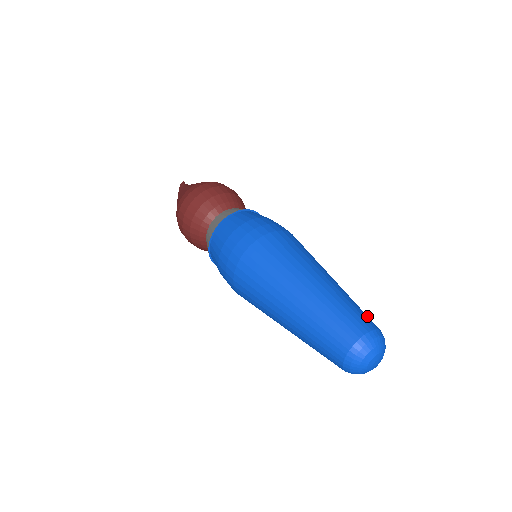
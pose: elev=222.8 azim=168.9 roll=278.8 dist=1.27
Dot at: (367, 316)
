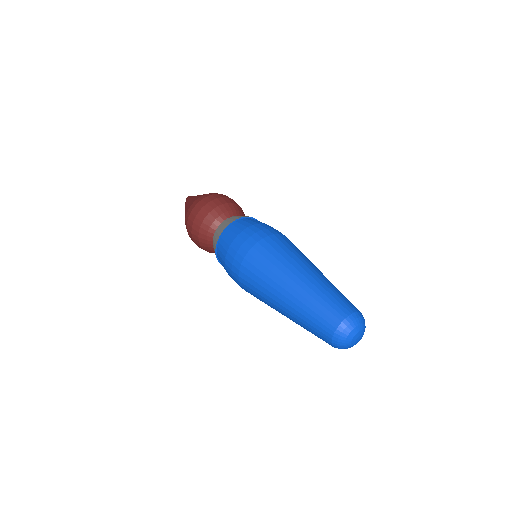
Dot at: occluded
